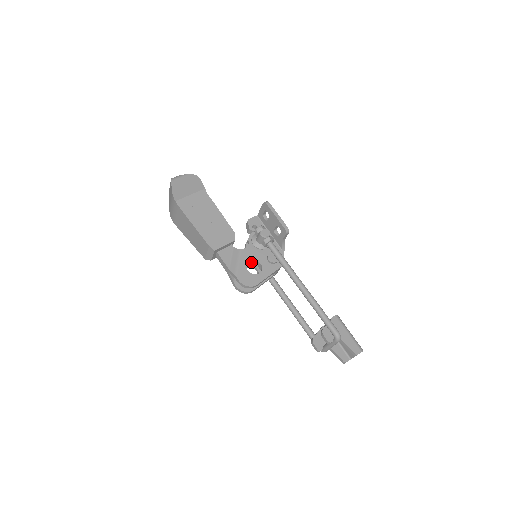
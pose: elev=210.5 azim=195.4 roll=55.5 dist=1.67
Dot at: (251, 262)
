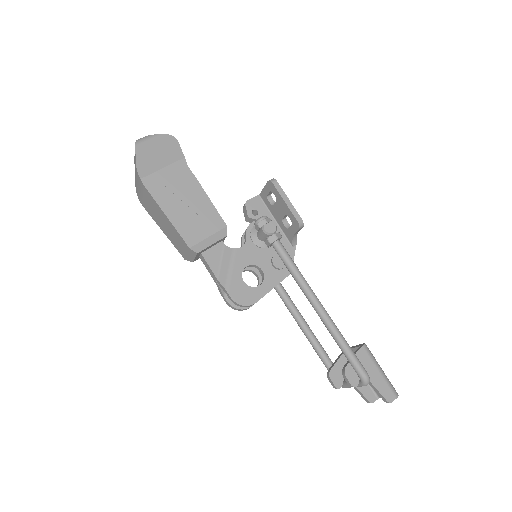
Dot at: occluded
